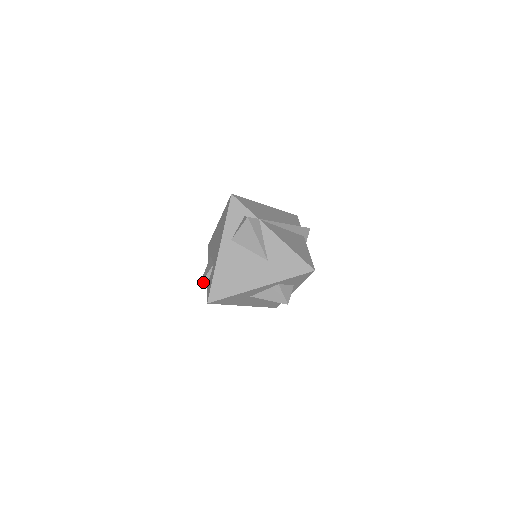
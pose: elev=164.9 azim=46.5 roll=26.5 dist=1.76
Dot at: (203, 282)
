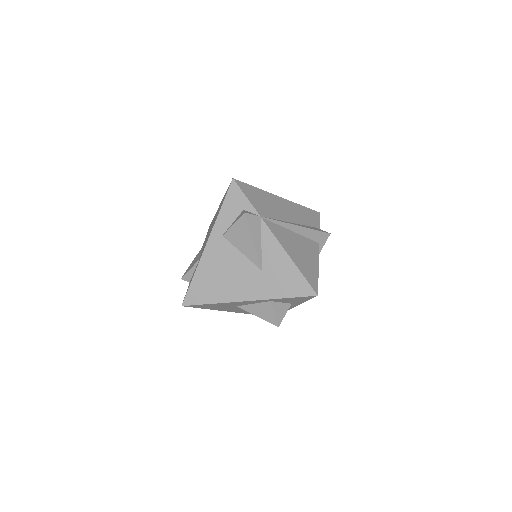
Dot at: (186, 276)
